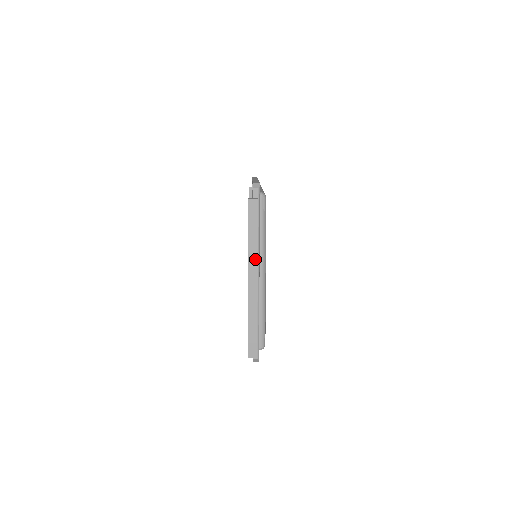
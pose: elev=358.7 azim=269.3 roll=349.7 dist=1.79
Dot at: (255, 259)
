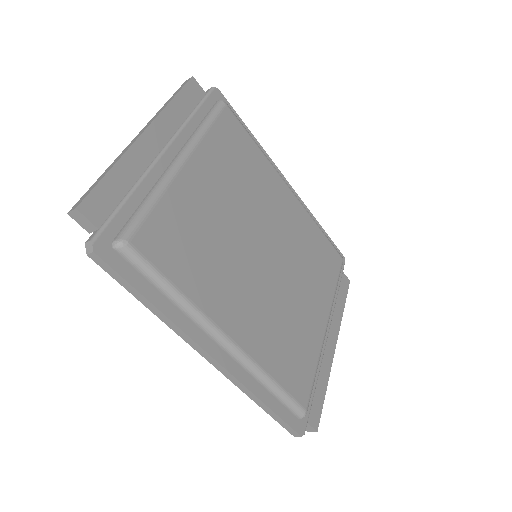
Dot at: (158, 115)
